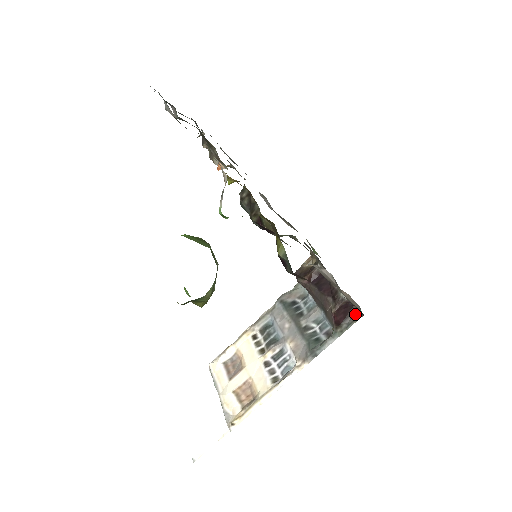
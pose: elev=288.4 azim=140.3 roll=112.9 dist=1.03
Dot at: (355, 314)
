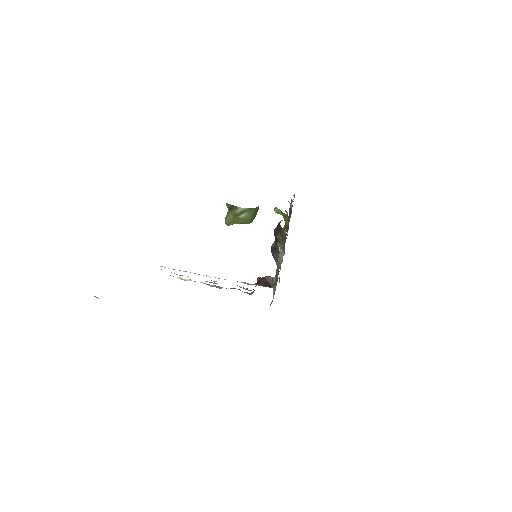
Dot at: (270, 287)
